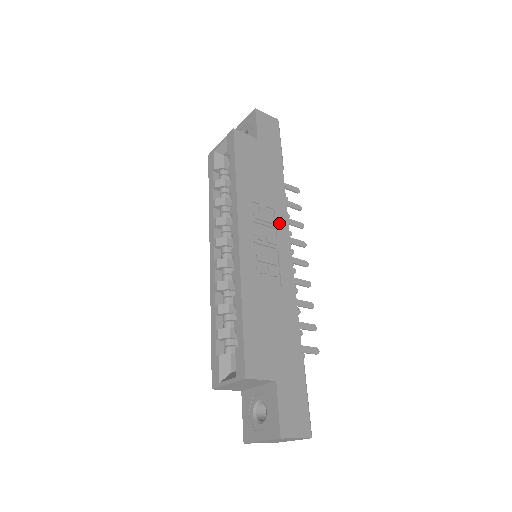
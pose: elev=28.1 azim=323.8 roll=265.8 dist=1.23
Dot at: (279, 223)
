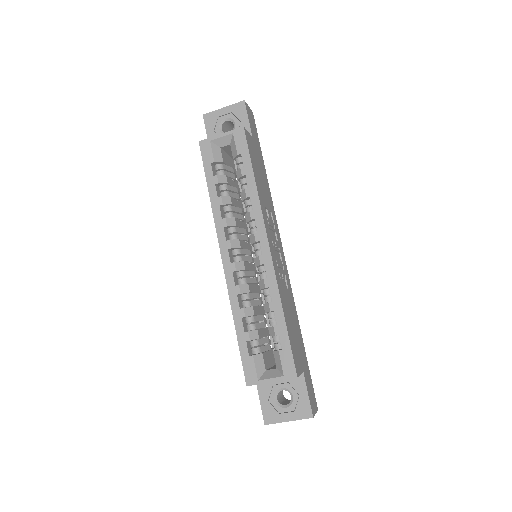
Dot at: (275, 226)
